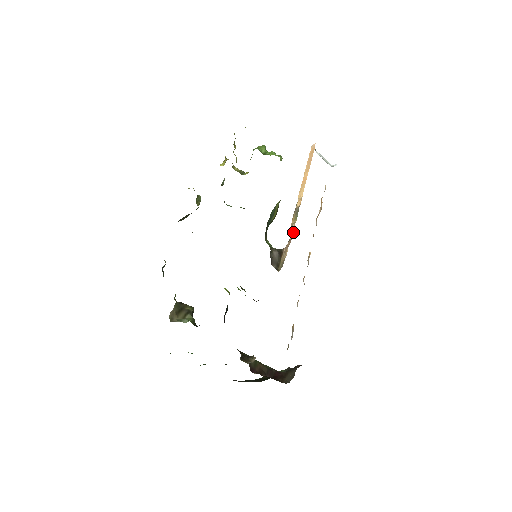
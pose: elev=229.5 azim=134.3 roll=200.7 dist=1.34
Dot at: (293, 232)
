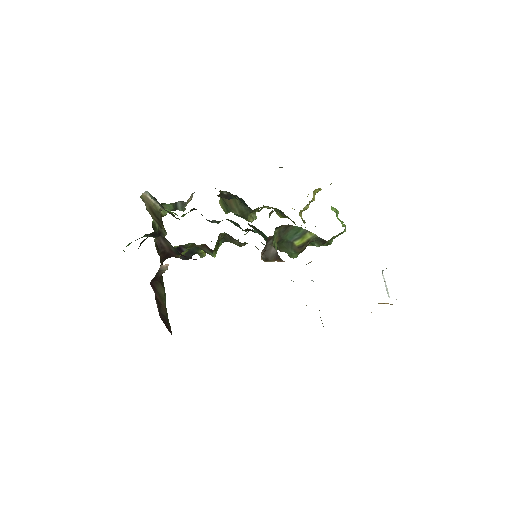
Dot at: occluded
